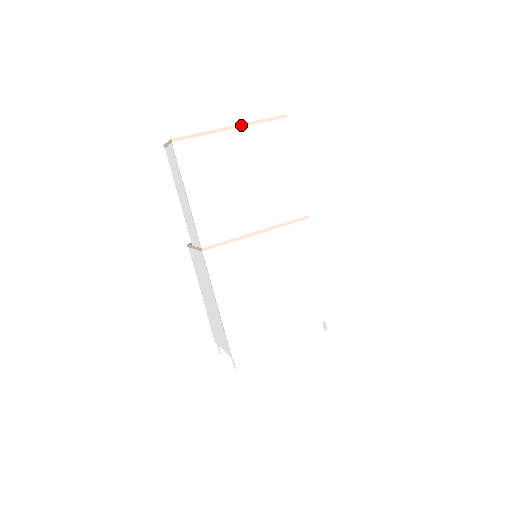
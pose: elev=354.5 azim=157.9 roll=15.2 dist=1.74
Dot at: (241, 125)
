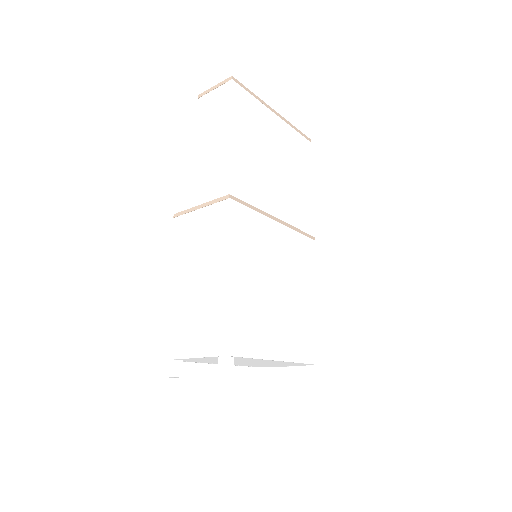
Dot at: (282, 118)
